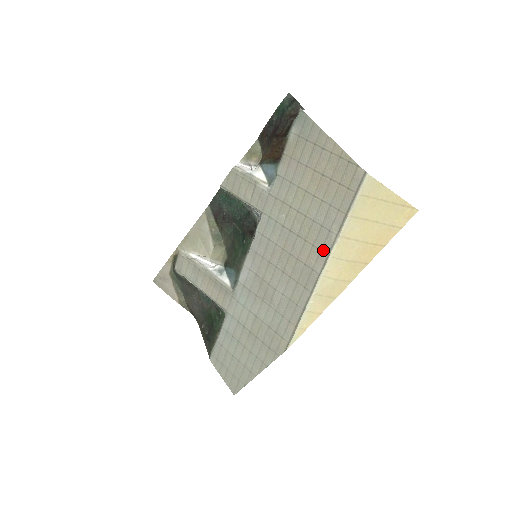
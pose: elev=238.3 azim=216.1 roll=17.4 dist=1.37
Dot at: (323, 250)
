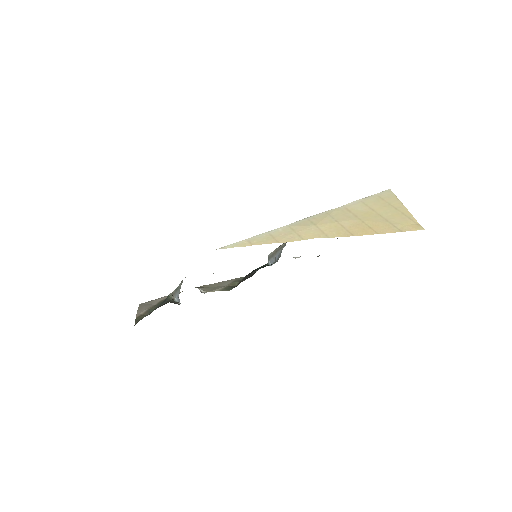
Dot at: occluded
